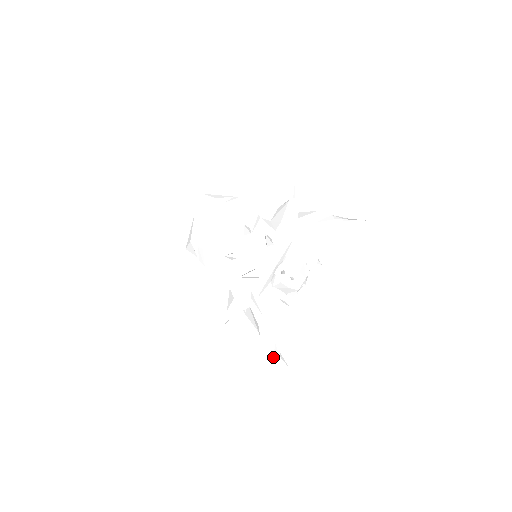
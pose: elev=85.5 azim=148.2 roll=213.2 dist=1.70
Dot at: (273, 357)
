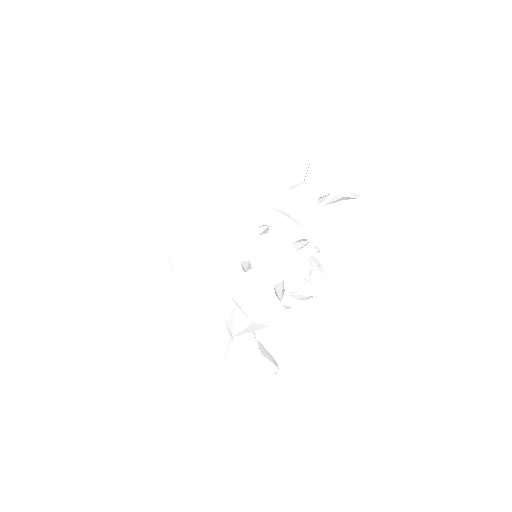
Dot at: (272, 372)
